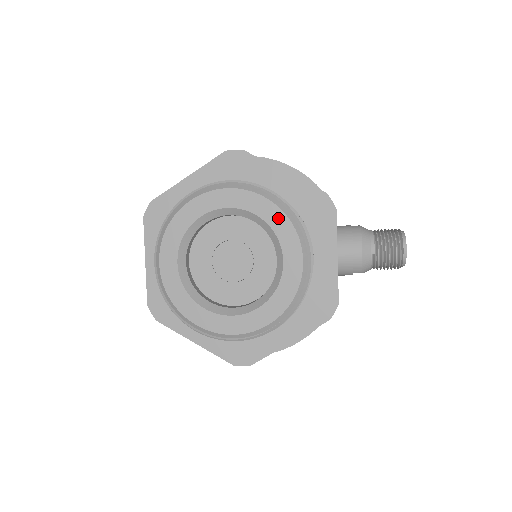
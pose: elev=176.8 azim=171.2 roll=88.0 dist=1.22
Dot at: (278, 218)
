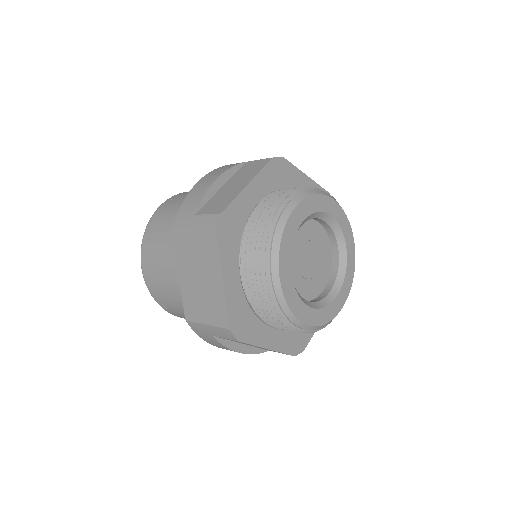
Dot at: (342, 217)
